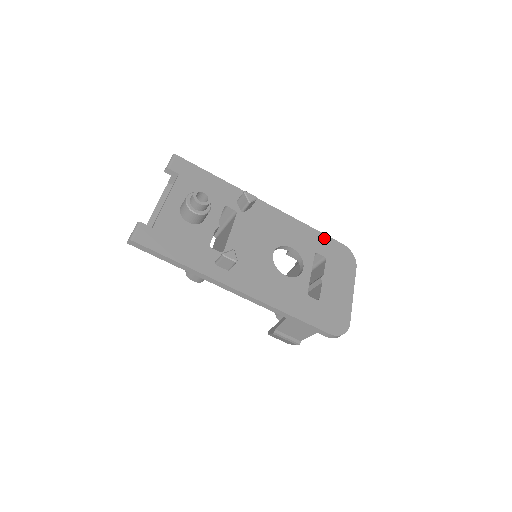
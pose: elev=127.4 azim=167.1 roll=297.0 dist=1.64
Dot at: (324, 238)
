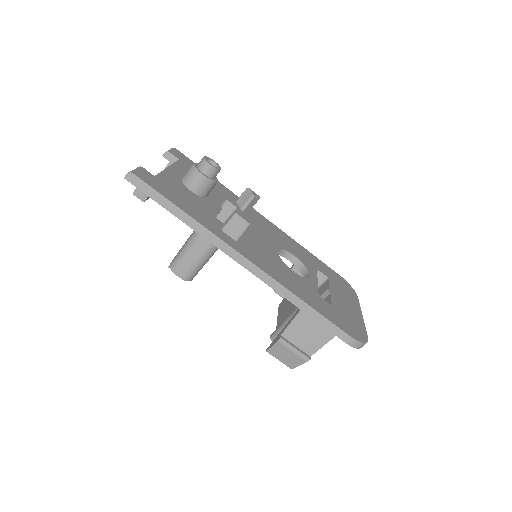
Dot at: (322, 263)
